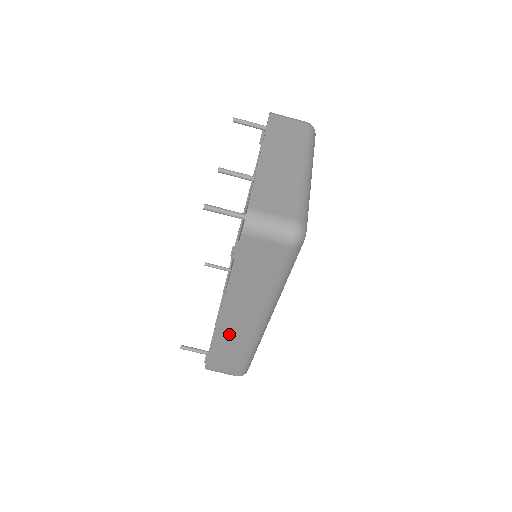
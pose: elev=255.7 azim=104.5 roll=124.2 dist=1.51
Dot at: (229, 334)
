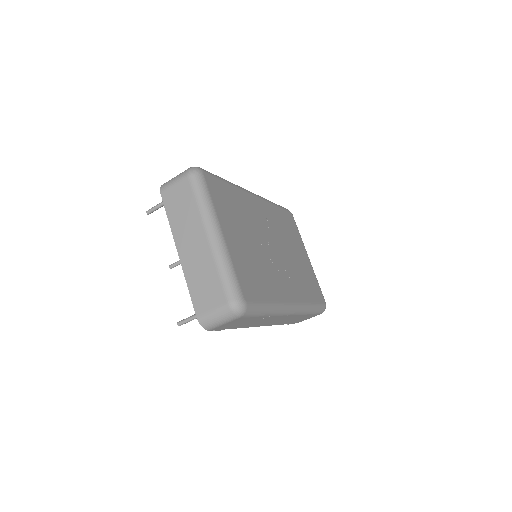
Dot at: (282, 321)
